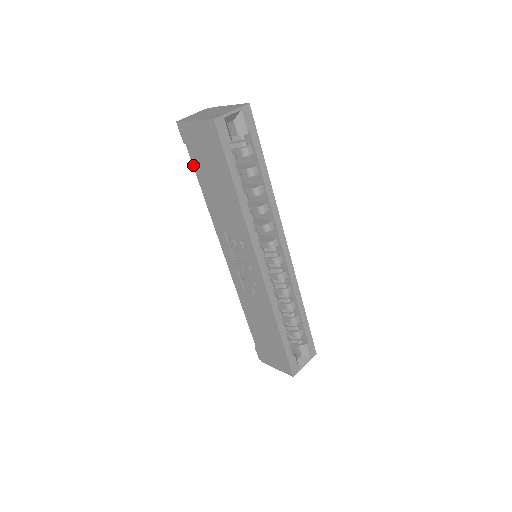
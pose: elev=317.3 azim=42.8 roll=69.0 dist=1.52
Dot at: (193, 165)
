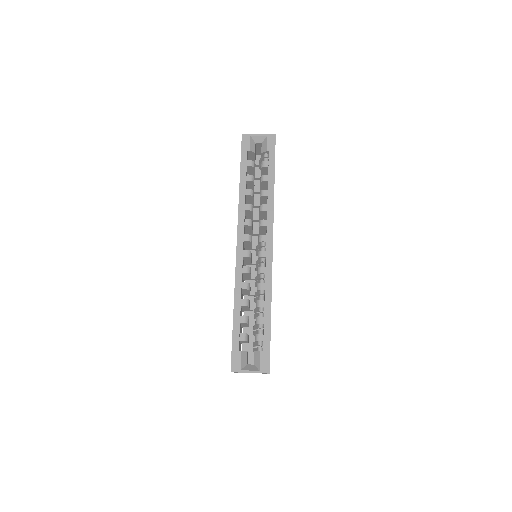
Dot at: occluded
